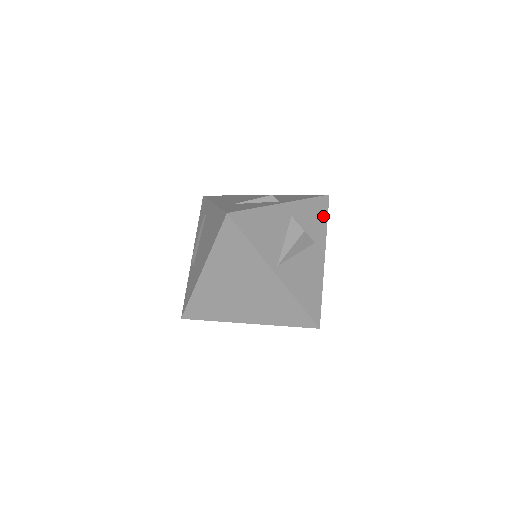
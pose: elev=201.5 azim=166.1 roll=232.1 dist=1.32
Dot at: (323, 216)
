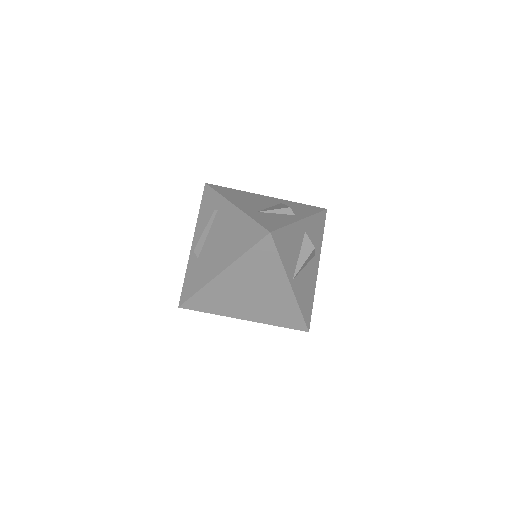
Dot at: (322, 230)
